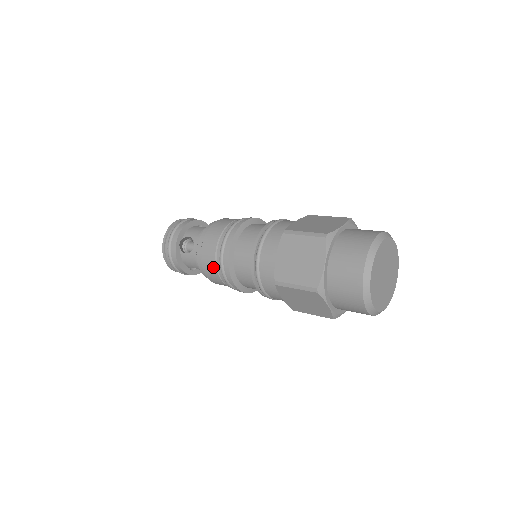
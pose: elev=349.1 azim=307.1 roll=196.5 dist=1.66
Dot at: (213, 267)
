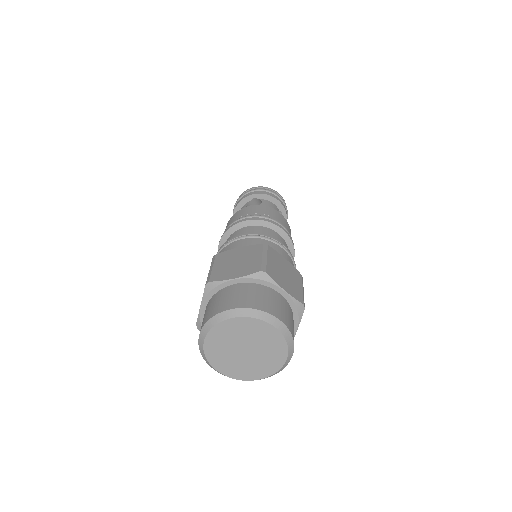
Dot at: (232, 221)
